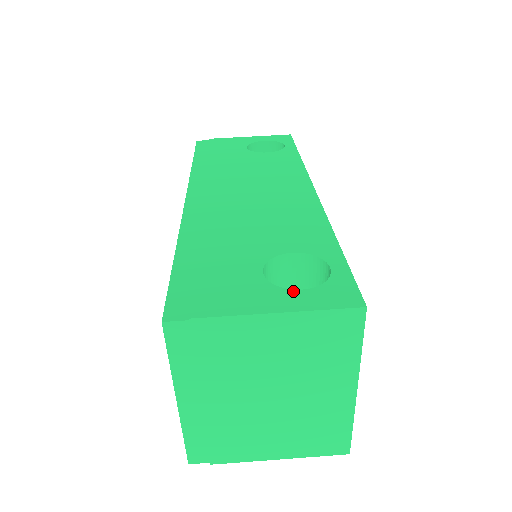
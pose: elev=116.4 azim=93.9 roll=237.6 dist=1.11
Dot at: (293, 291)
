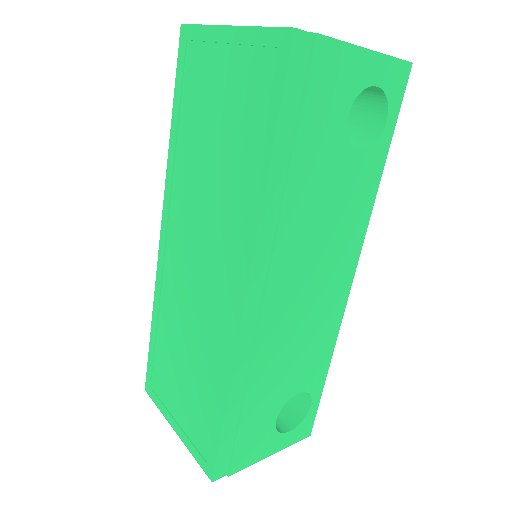
Dot at: occluded
